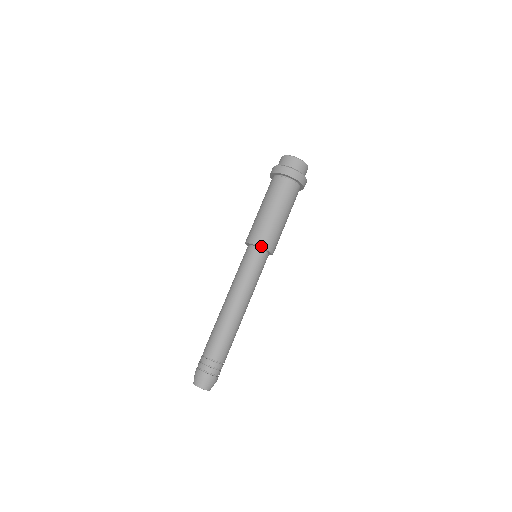
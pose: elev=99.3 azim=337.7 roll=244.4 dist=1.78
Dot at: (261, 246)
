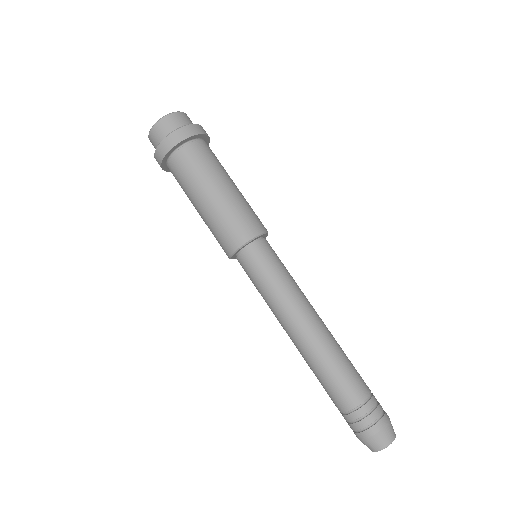
Dot at: (251, 239)
